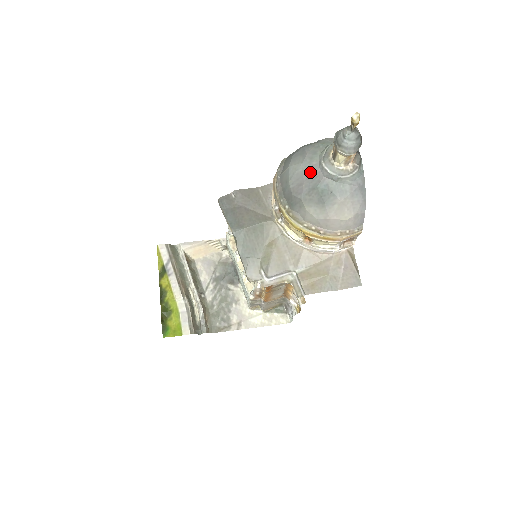
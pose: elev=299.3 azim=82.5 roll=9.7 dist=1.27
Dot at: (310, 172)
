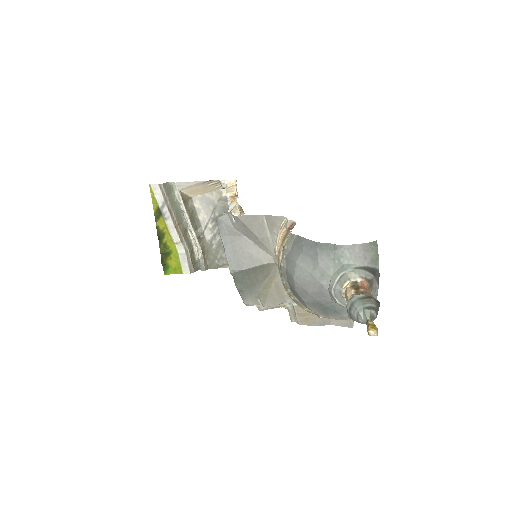
Dot at: (318, 289)
